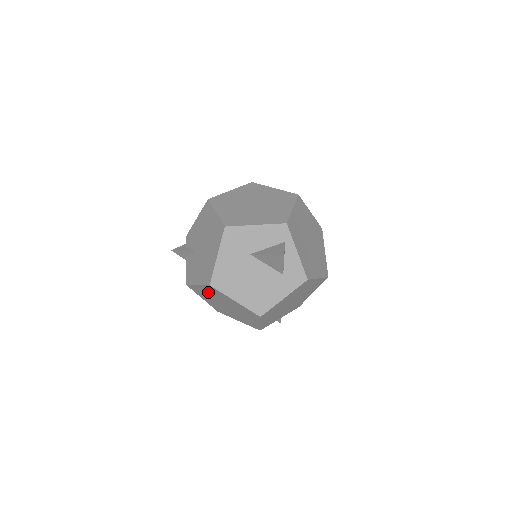
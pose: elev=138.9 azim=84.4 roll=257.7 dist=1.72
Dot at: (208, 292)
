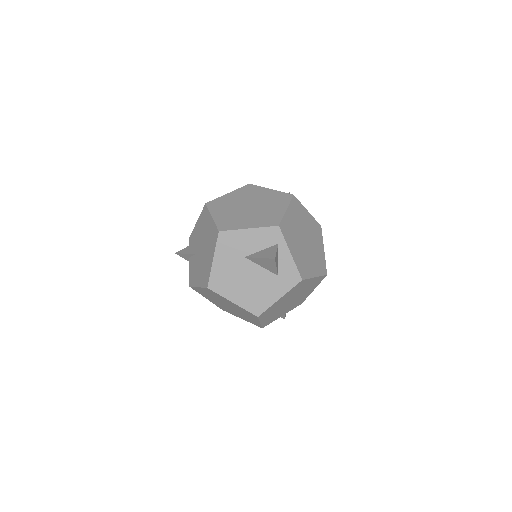
Dot at: (208, 293)
